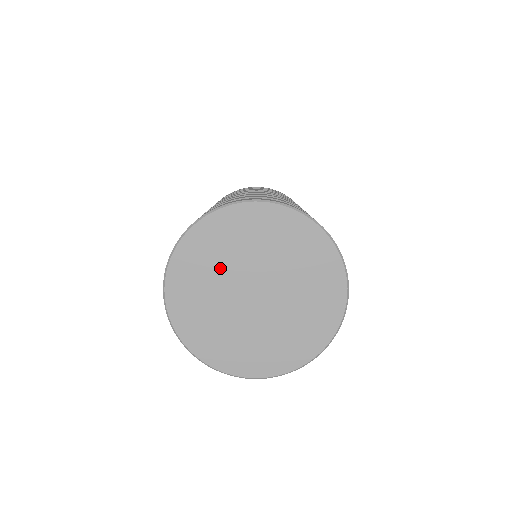
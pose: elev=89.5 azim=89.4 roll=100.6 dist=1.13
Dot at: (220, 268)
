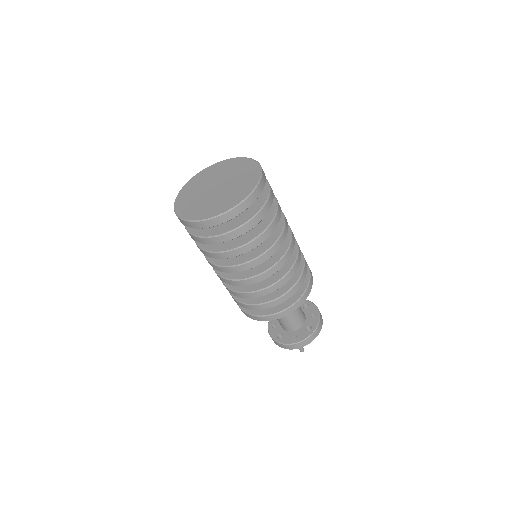
Dot at: (196, 197)
